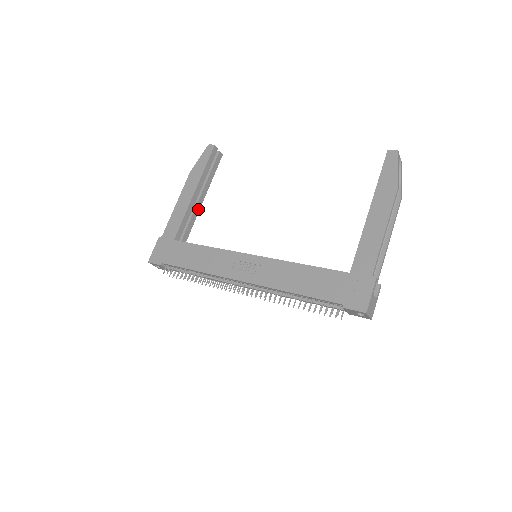
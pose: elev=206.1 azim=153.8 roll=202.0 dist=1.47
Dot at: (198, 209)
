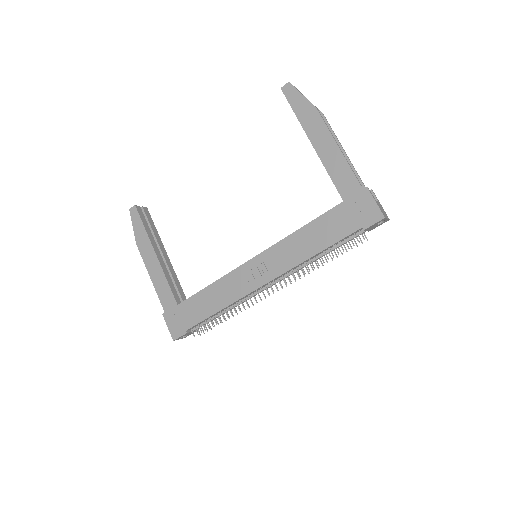
Dot at: (170, 265)
